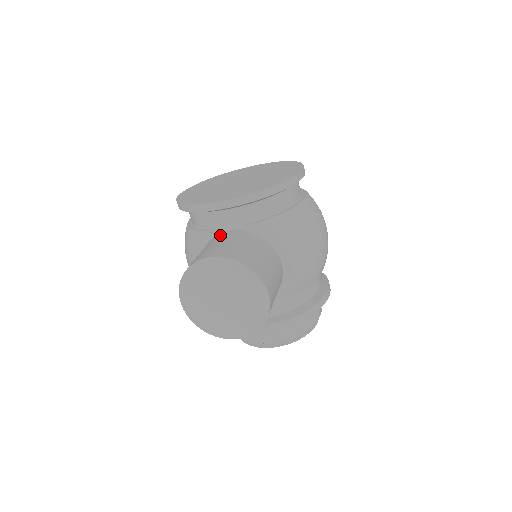
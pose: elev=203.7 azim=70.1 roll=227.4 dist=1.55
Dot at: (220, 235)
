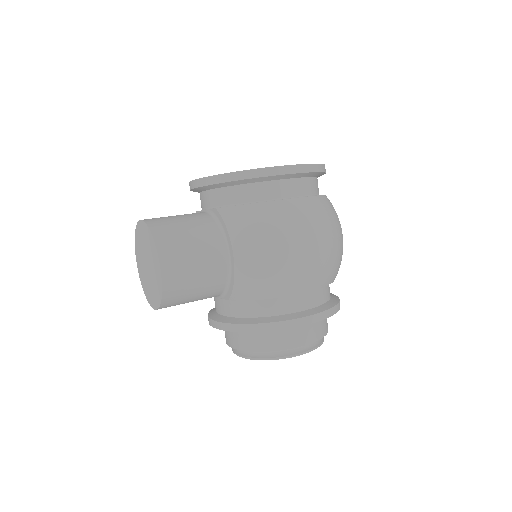
Dot at: occluded
